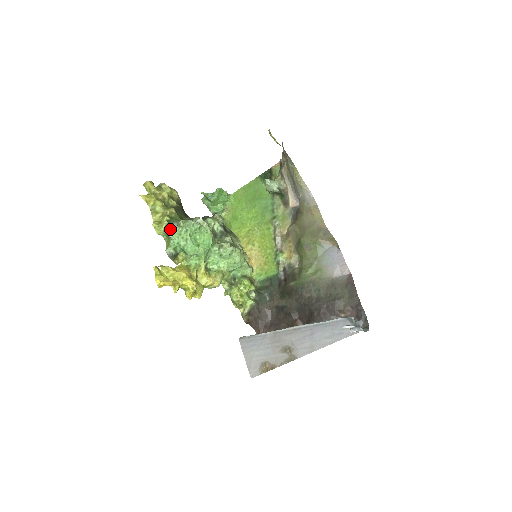
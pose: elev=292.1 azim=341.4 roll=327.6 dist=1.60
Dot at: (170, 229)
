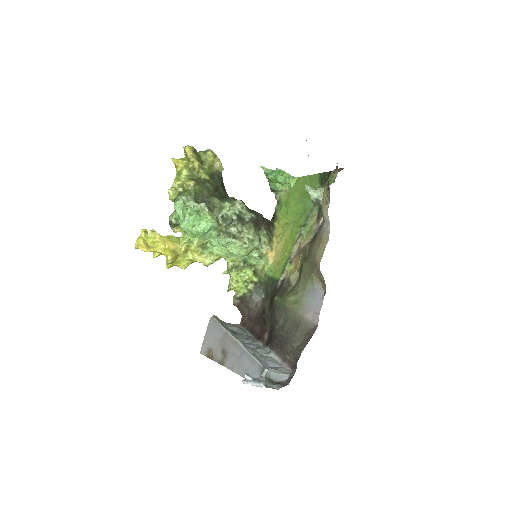
Dot at: (175, 201)
